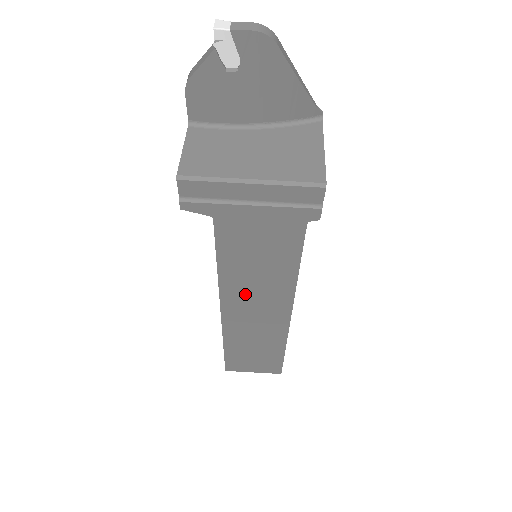
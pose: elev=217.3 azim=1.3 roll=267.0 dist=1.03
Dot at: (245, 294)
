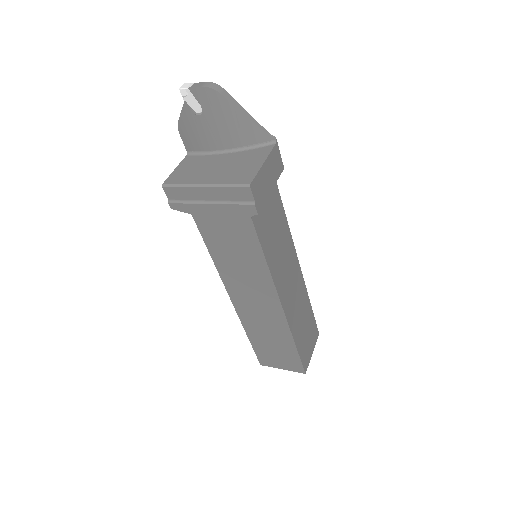
Dot at: (240, 283)
